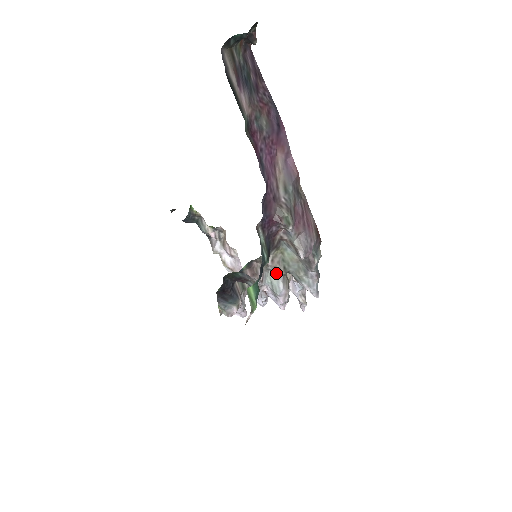
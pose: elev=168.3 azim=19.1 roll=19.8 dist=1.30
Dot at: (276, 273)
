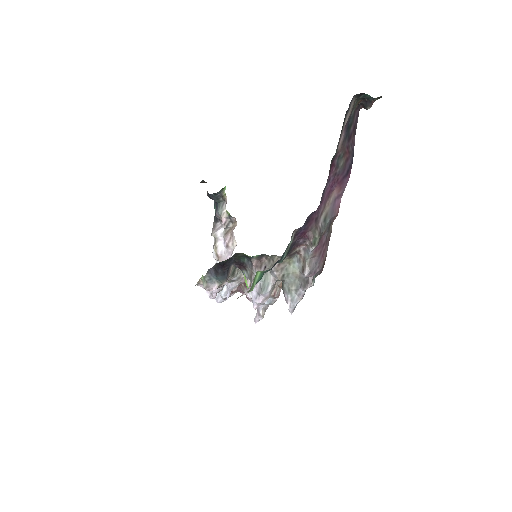
Dot at: (272, 276)
